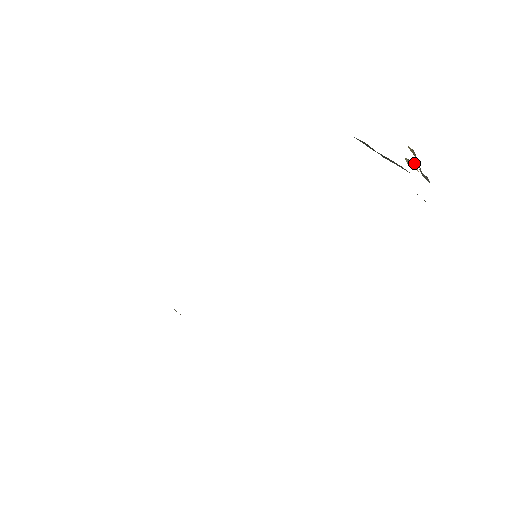
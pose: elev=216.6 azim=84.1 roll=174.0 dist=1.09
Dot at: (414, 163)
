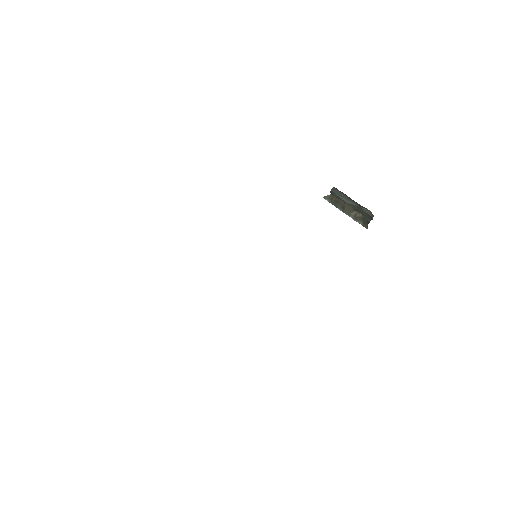
Dot at: occluded
